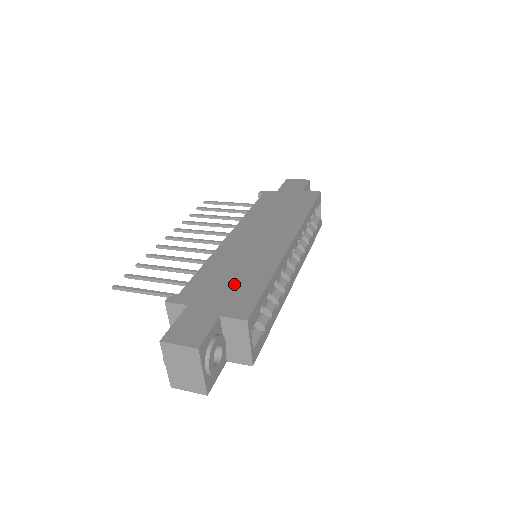
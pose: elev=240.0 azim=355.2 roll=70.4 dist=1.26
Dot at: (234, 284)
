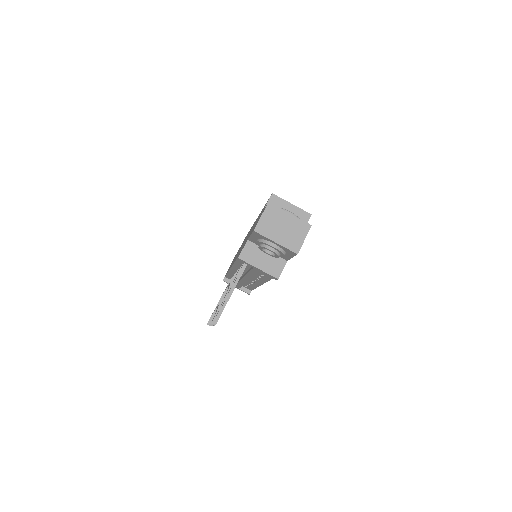
Dot at: occluded
